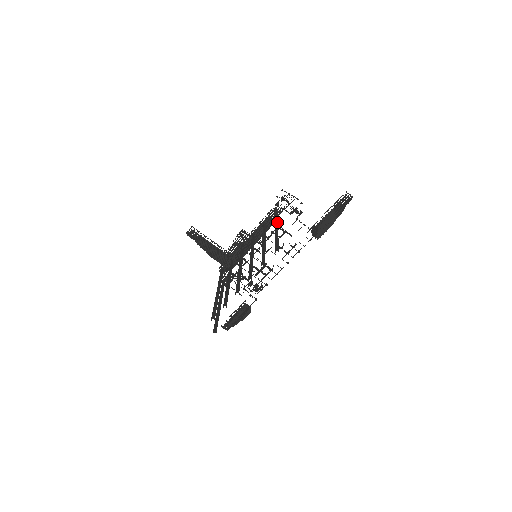
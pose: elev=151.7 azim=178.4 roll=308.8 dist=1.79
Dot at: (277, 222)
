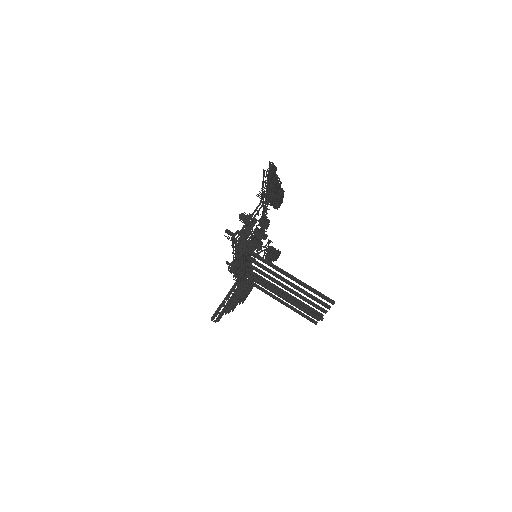
Dot at: (274, 266)
